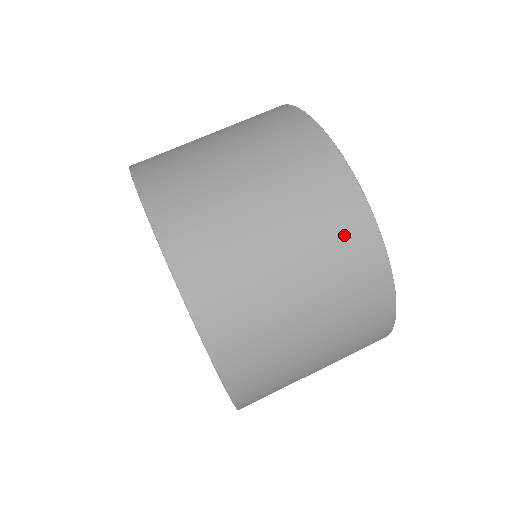
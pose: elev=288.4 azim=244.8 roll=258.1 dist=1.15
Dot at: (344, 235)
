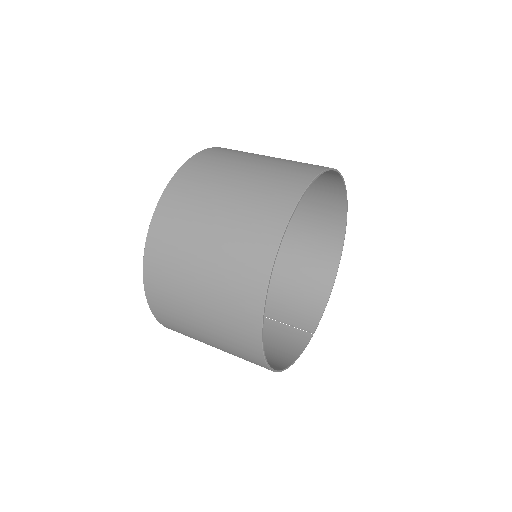
Dot at: (274, 196)
